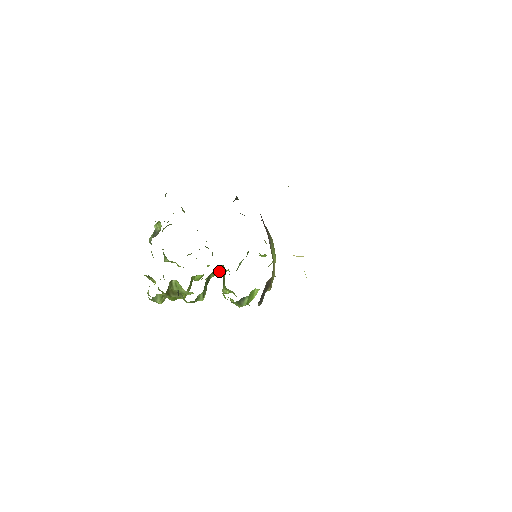
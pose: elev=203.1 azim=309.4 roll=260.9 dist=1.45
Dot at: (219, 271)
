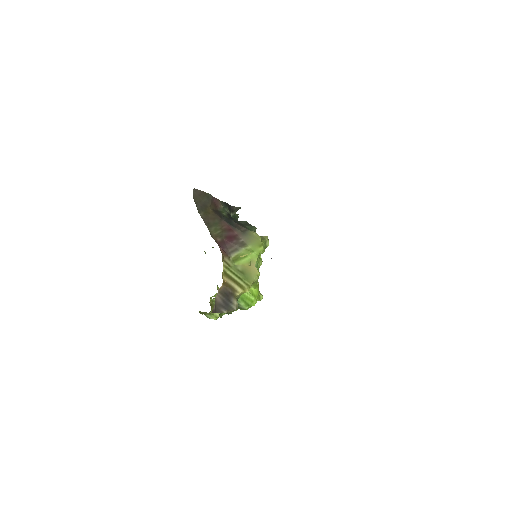
Dot at: occluded
